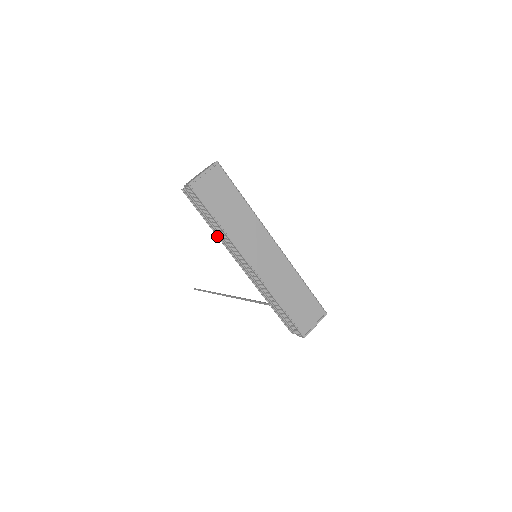
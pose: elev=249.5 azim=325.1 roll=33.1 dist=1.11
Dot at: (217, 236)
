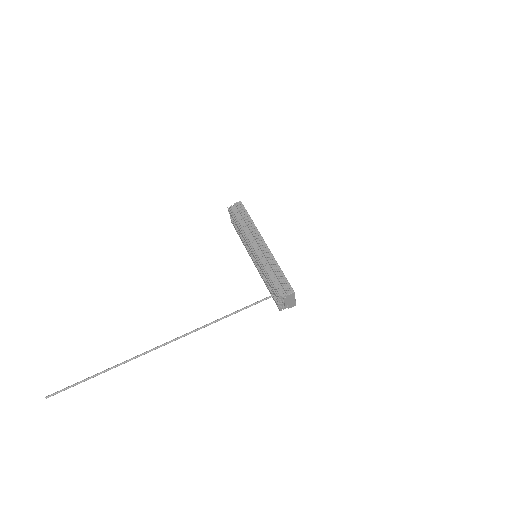
Dot at: (241, 231)
